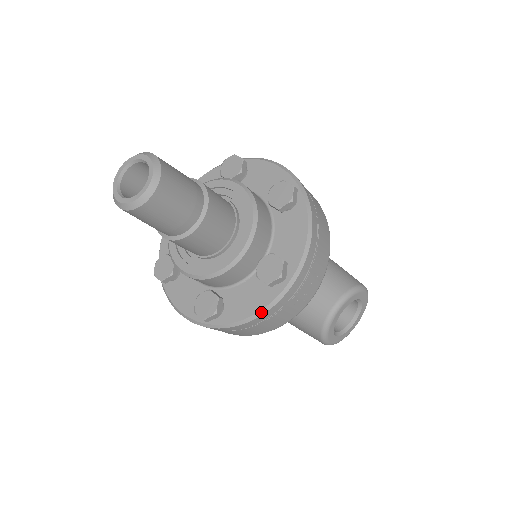
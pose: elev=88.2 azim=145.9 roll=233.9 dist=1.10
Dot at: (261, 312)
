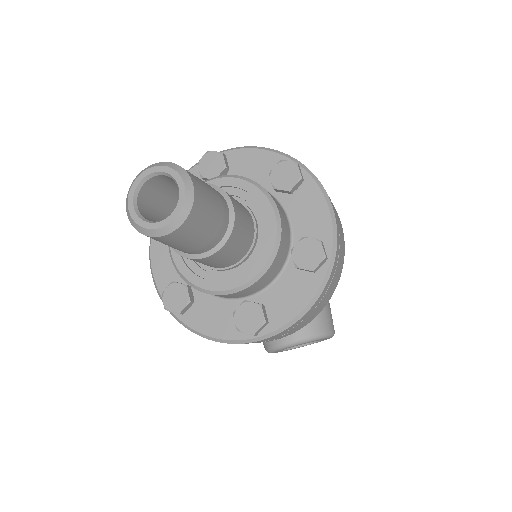
Dot at: (219, 340)
